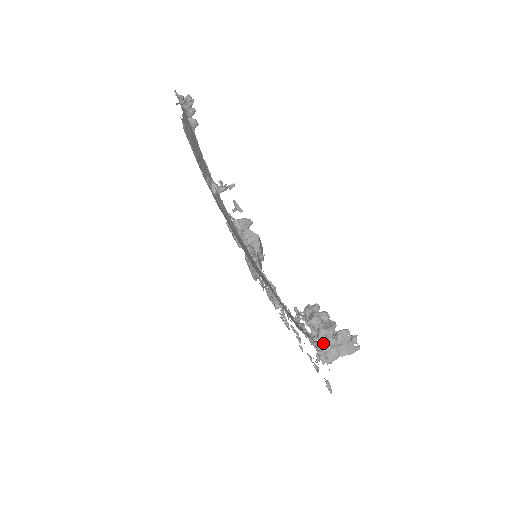
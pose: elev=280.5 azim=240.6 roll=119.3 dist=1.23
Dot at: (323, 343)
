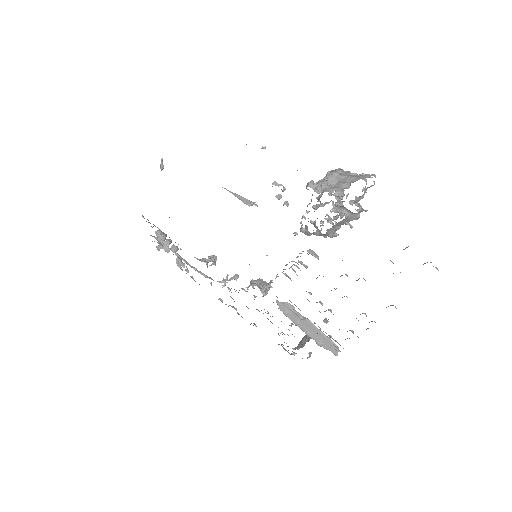
Dot at: (315, 183)
